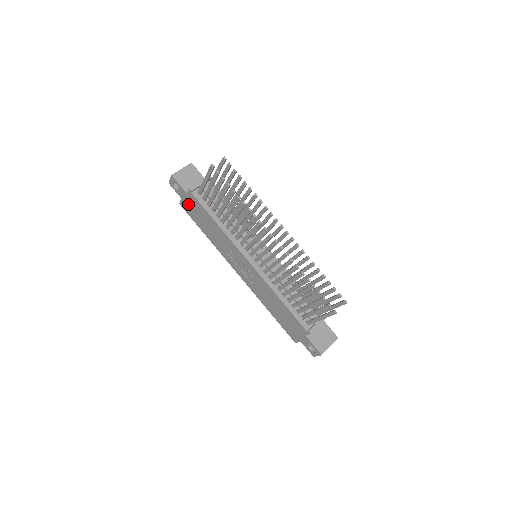
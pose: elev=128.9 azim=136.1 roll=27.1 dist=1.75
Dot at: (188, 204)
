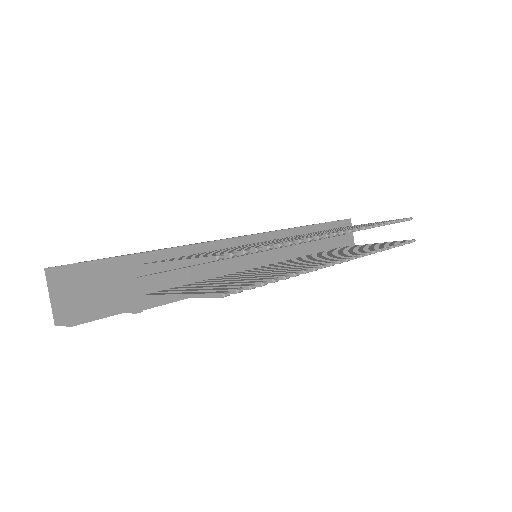
Dot at: occluded
